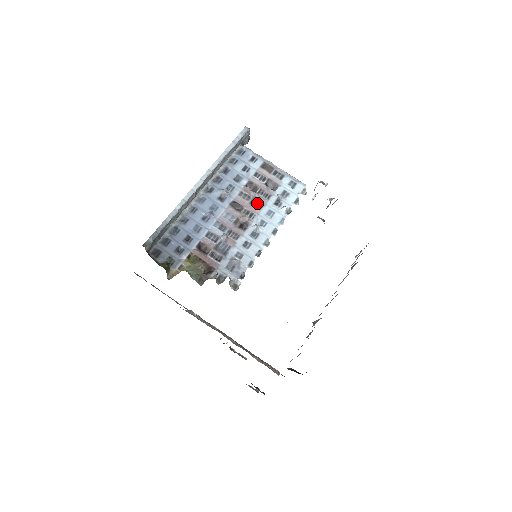
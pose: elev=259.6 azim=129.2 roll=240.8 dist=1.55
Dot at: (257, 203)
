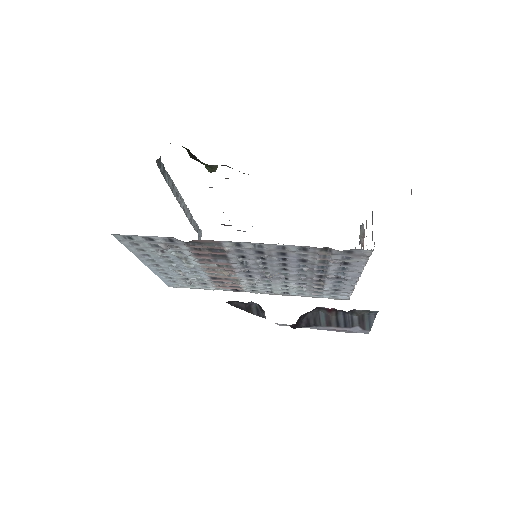
Dot at: occluded
